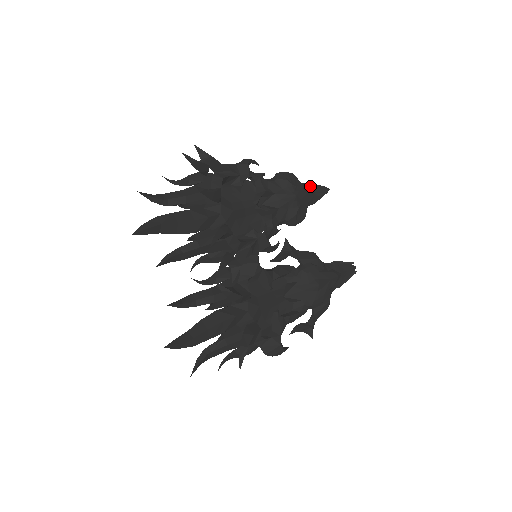
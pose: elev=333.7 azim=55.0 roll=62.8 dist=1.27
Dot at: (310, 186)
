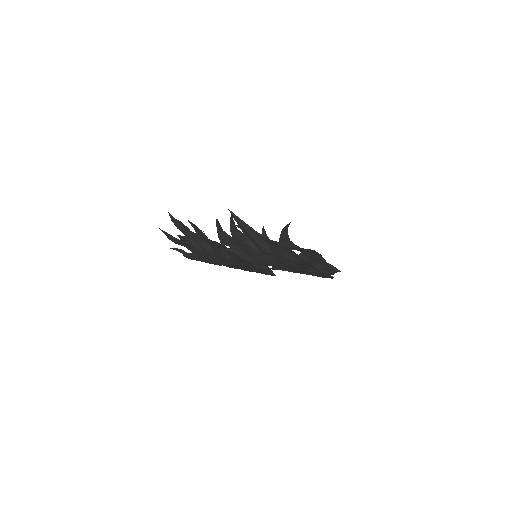
Dot at: occluded
